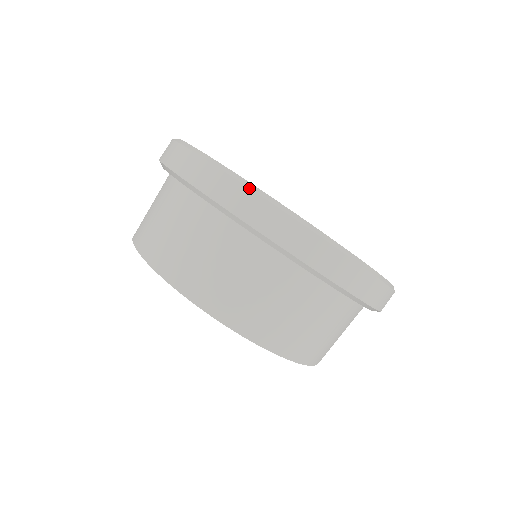
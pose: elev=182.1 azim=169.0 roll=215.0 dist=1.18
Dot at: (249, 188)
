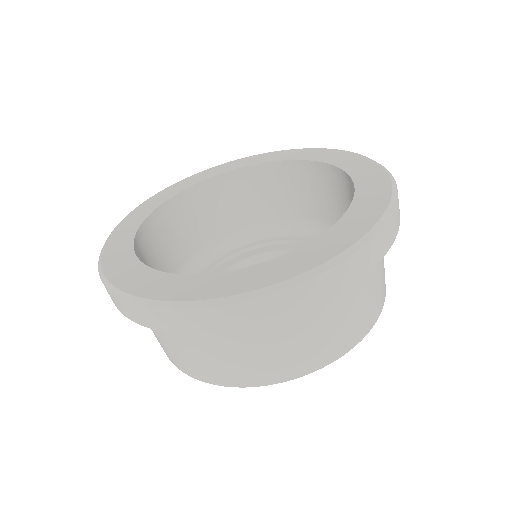
Dot at: (208, 308)
